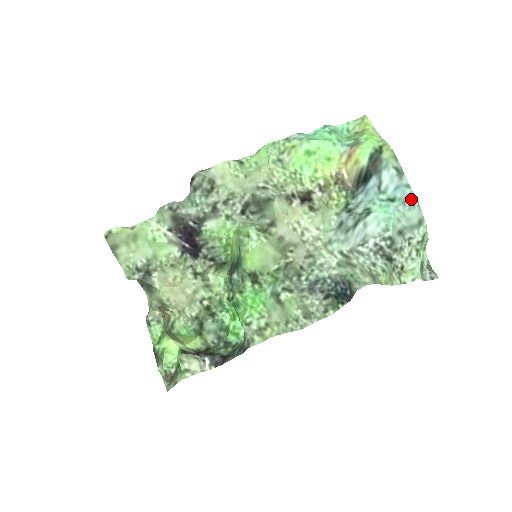
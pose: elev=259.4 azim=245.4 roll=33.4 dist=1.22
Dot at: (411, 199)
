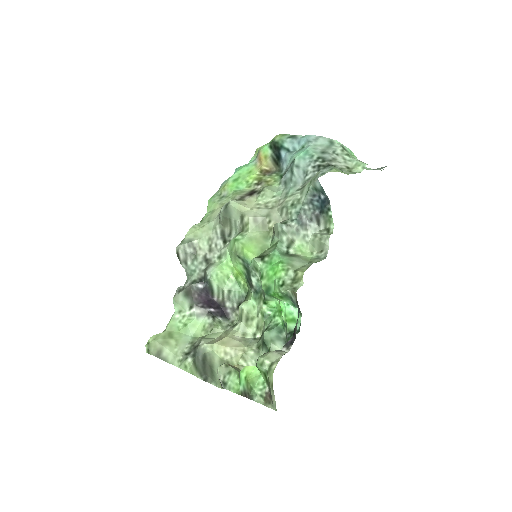
Dot at: (312, 138)
